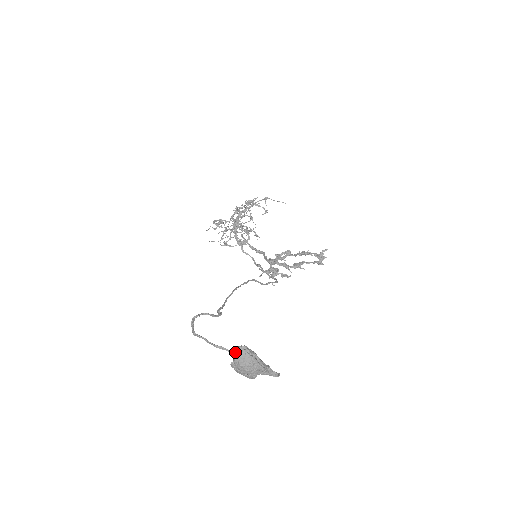
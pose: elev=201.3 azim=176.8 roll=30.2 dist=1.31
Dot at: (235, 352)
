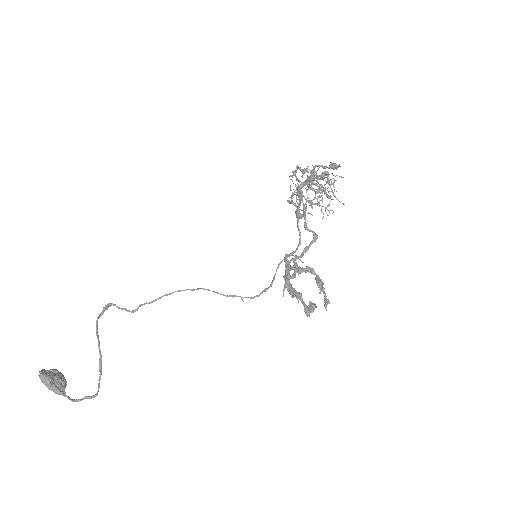
Dot at: (41, 372)
